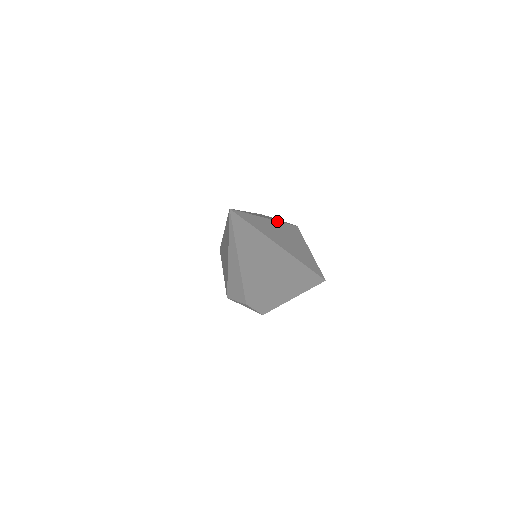
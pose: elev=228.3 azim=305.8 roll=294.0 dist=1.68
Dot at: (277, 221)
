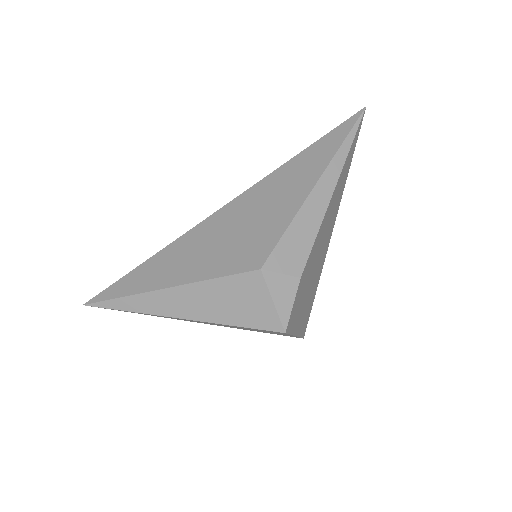
Dot at: occluded
